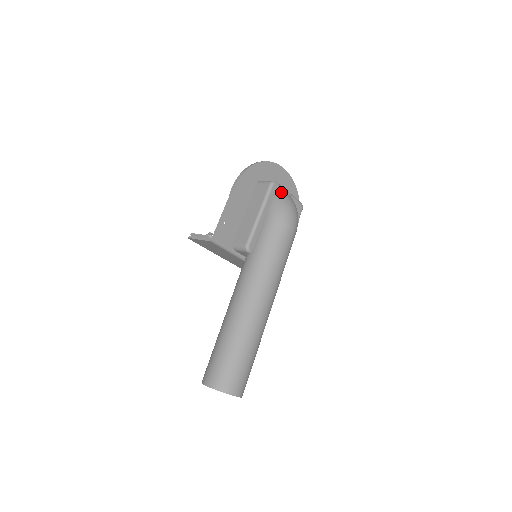
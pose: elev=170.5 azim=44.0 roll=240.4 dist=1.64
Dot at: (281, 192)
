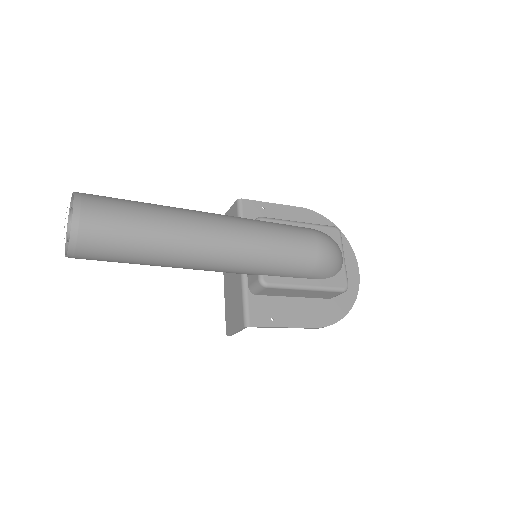
Dot at: (337, 243)
